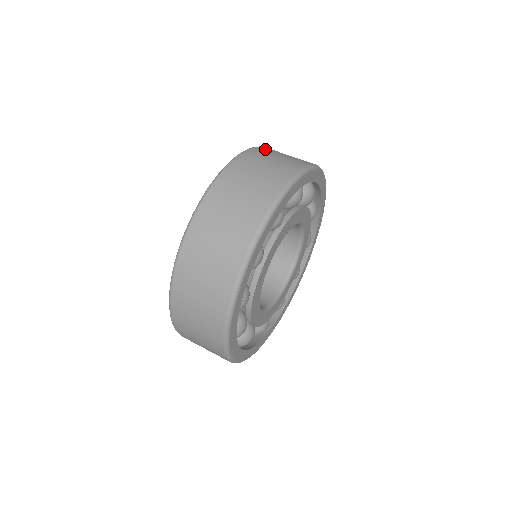
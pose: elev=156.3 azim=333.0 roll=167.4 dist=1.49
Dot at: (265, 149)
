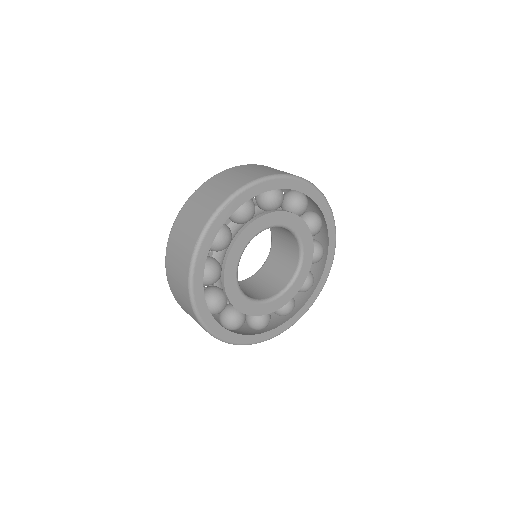
Dot at: occluded
